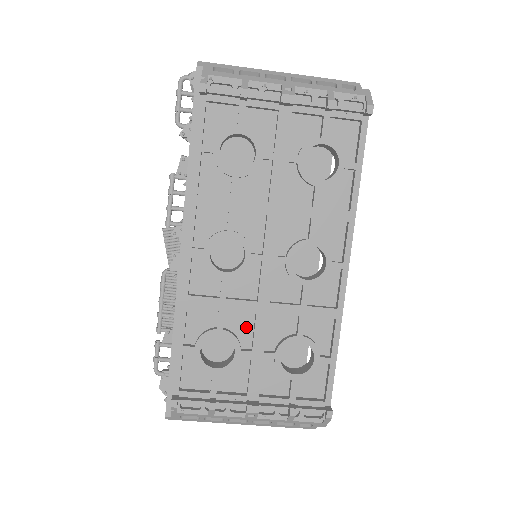
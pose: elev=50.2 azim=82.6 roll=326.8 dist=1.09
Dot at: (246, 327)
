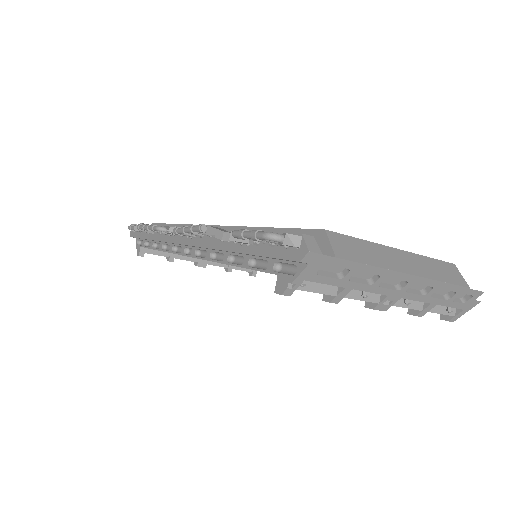
Dot at: occluded
